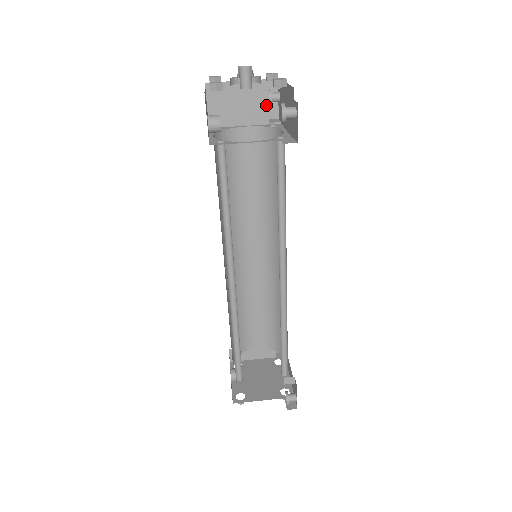
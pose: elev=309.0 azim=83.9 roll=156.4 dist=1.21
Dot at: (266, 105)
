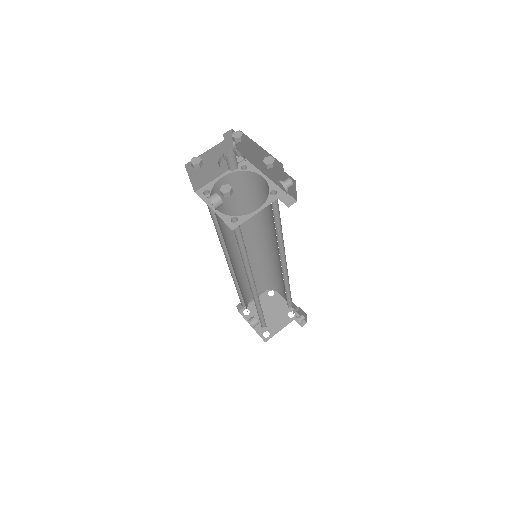
Dot at: occluded
